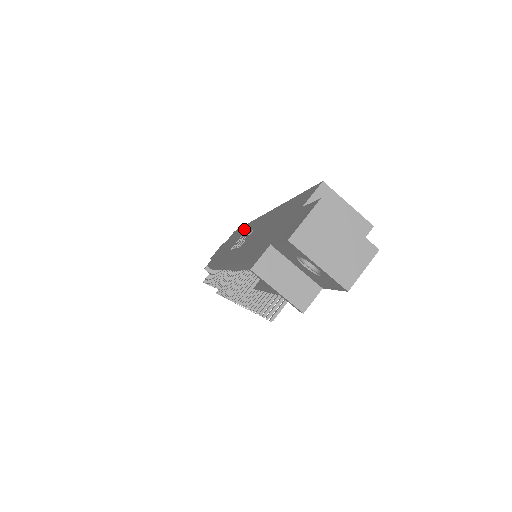
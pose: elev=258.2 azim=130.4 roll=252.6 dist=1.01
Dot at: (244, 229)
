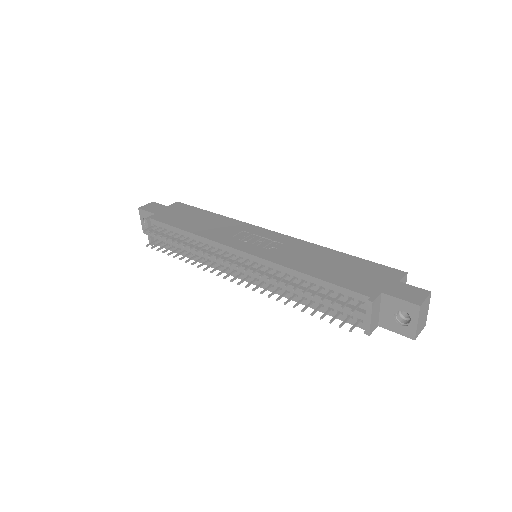
Dot at: (233, 223)
